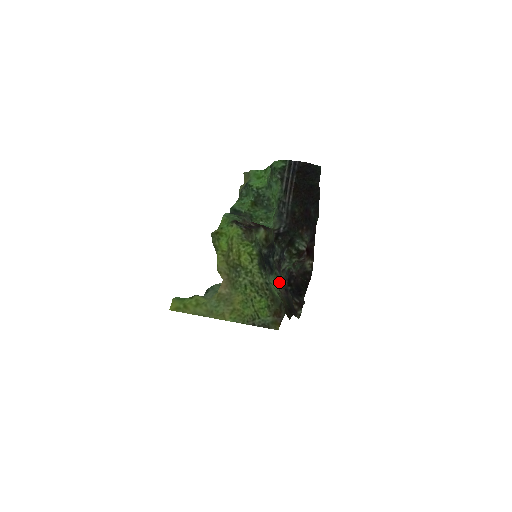
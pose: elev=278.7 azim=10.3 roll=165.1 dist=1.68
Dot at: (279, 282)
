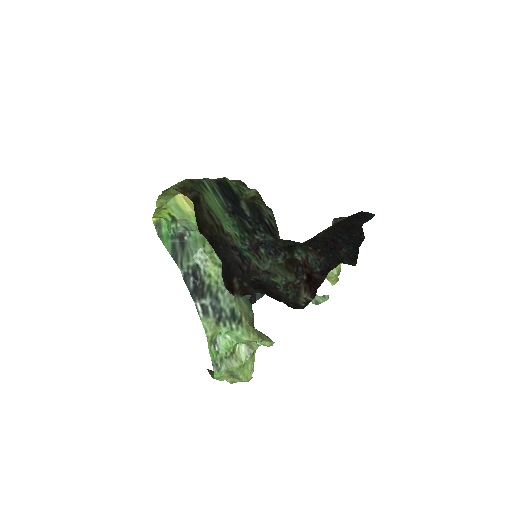
Dot at: (239, 245)
